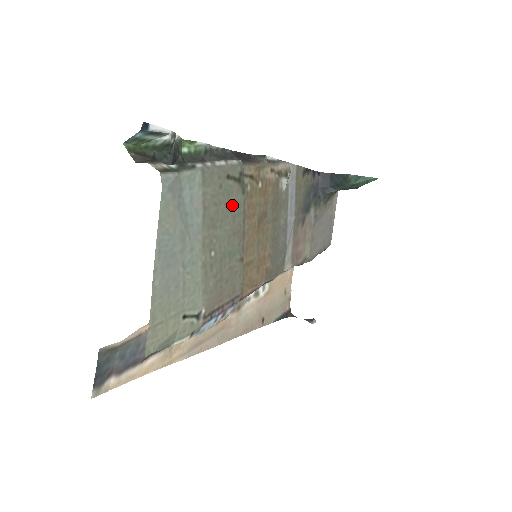
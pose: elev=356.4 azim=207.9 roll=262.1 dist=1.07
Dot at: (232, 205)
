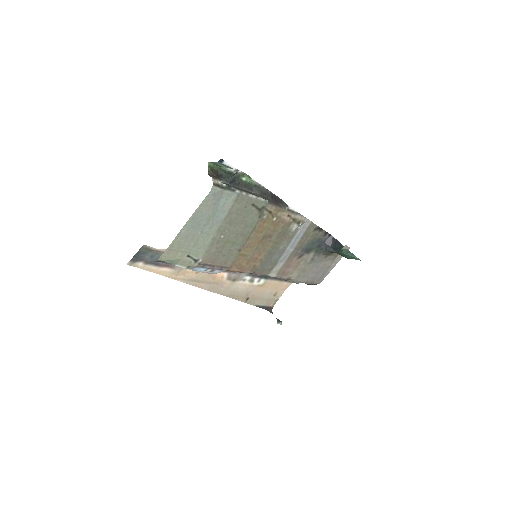
Dot at: (248, 220)
